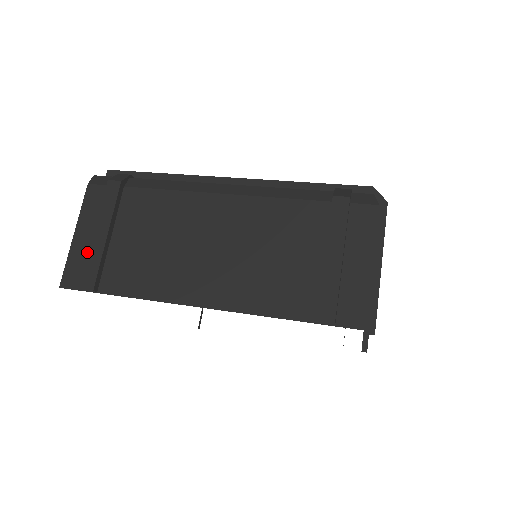
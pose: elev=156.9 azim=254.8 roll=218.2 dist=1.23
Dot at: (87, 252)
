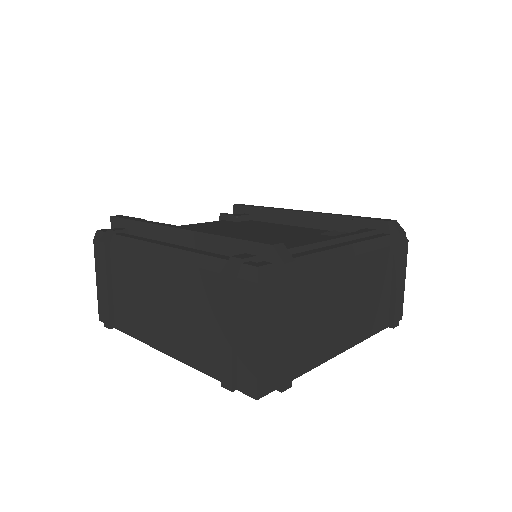
Dot at: occluded
